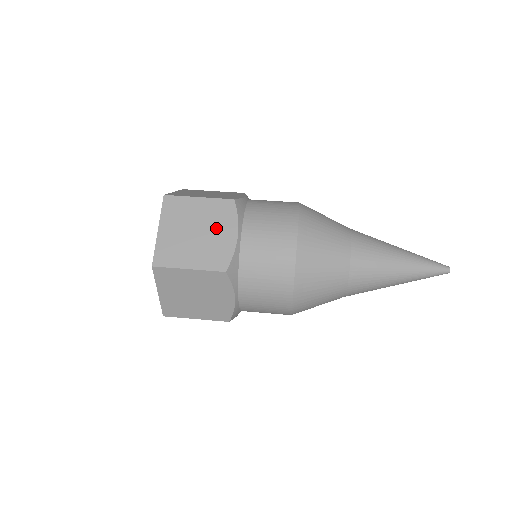
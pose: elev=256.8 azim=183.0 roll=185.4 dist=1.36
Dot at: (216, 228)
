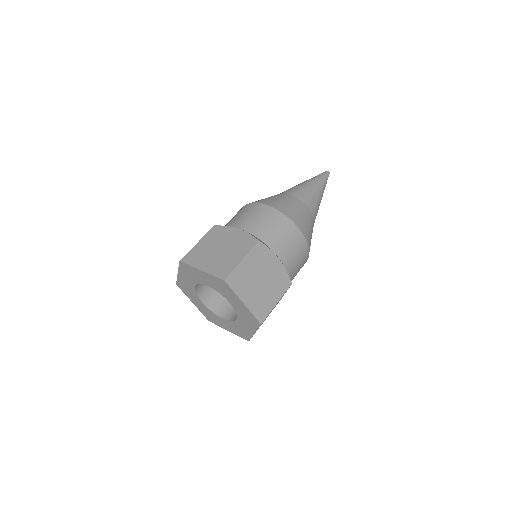
Dot at: (226, 239)
